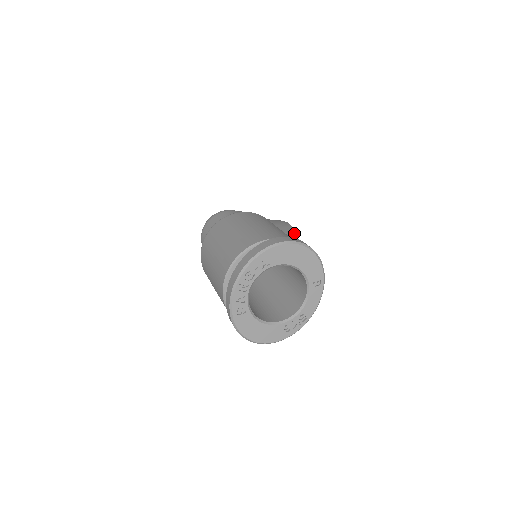
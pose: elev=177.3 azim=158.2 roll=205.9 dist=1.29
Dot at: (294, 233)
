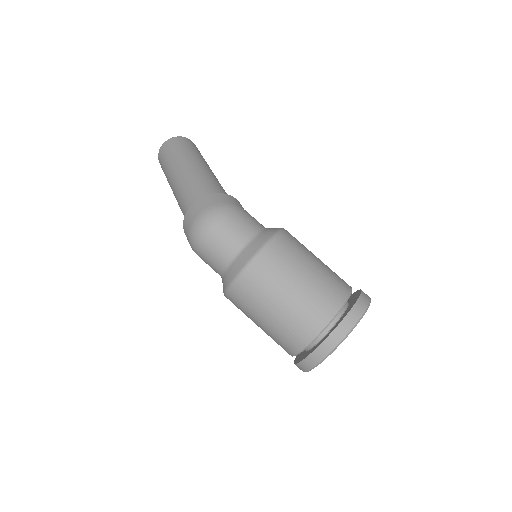
Dot at: occluded
